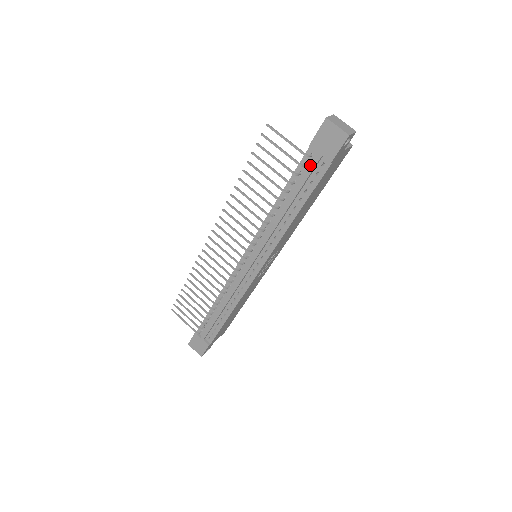
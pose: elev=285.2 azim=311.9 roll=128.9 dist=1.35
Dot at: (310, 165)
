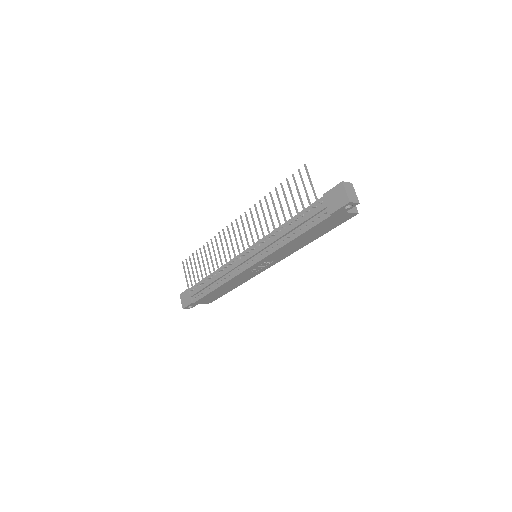
Dot at: (317, 209)
